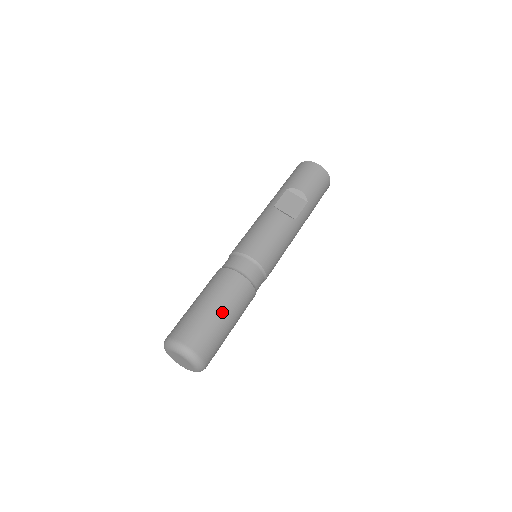
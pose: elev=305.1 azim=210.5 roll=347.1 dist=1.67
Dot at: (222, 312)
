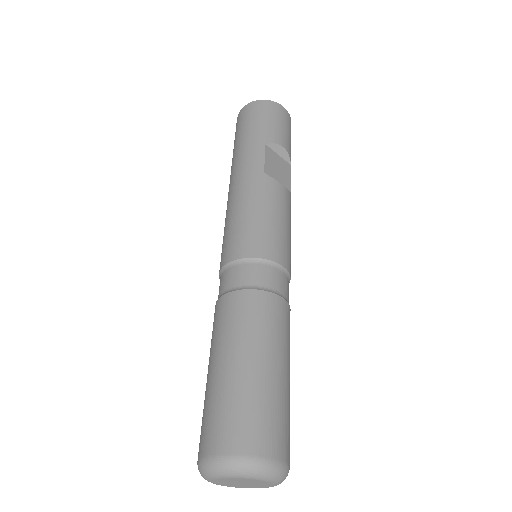
Dot at: (287, 372)
